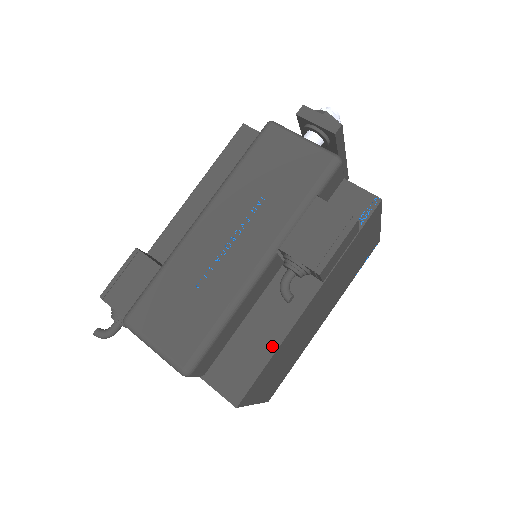
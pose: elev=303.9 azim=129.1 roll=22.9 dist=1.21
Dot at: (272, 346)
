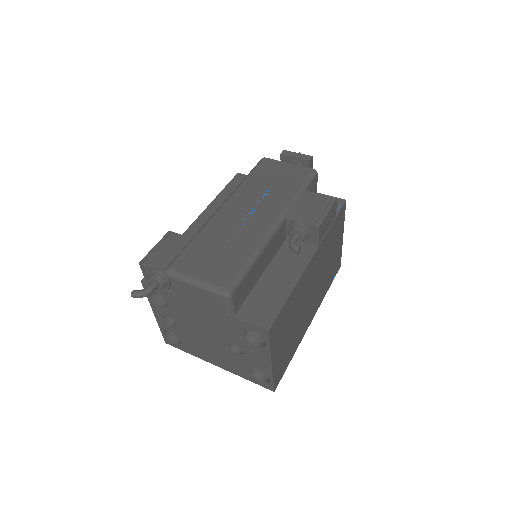
Dot at: (289, 287)
